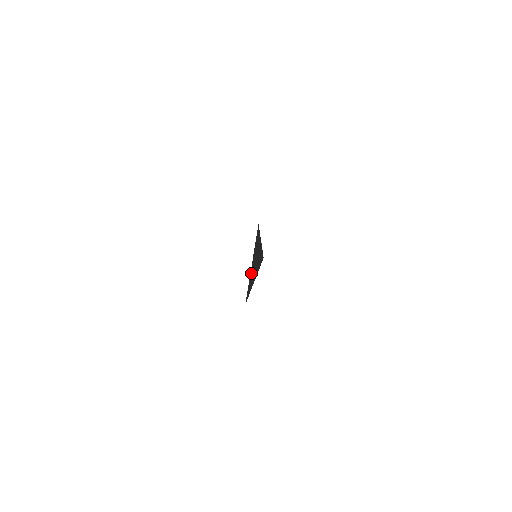
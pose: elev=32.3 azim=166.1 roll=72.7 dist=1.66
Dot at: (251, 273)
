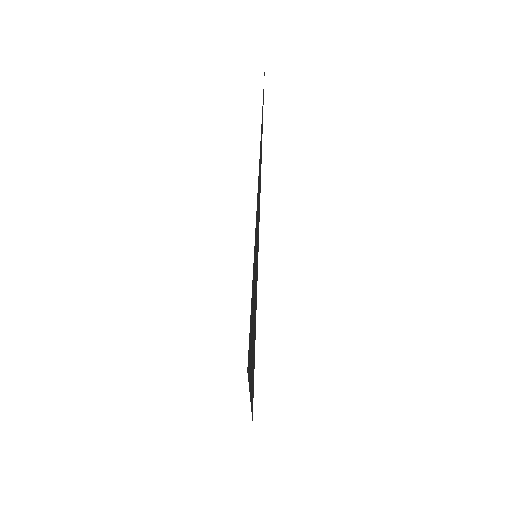
Dot at: (252, 288)
